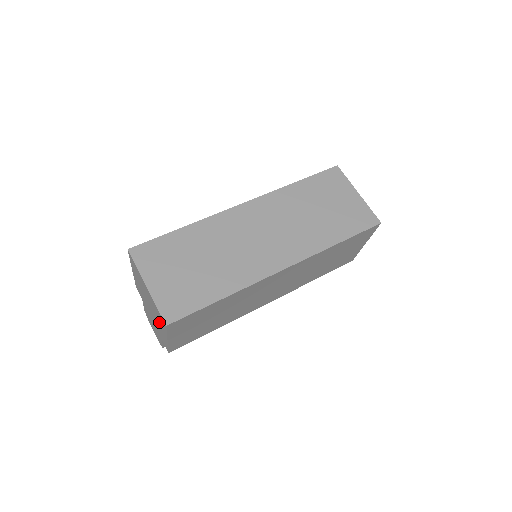
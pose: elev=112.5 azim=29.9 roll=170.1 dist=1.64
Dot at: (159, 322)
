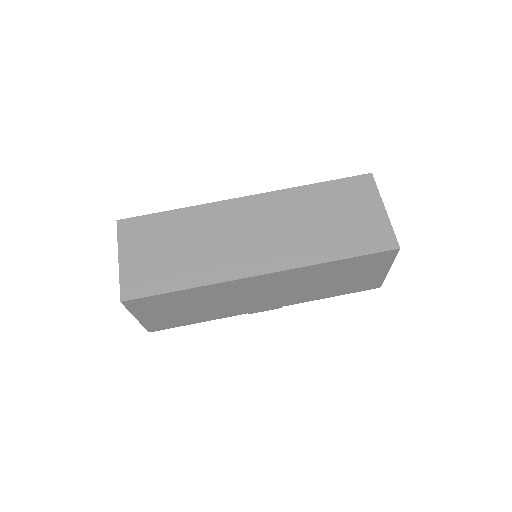
Dot at: occluded
